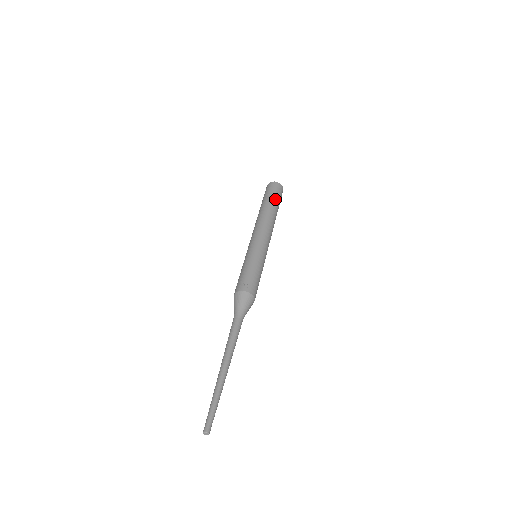
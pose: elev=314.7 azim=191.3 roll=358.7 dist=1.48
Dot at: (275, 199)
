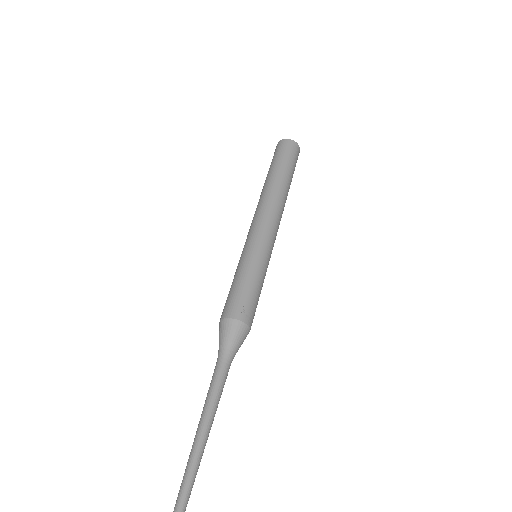
Dot at: (292, 170)
